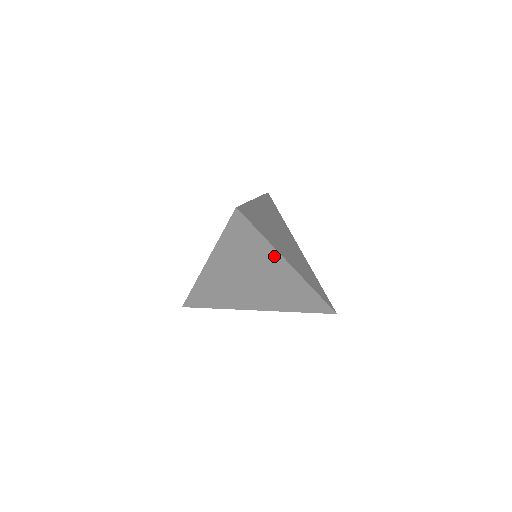
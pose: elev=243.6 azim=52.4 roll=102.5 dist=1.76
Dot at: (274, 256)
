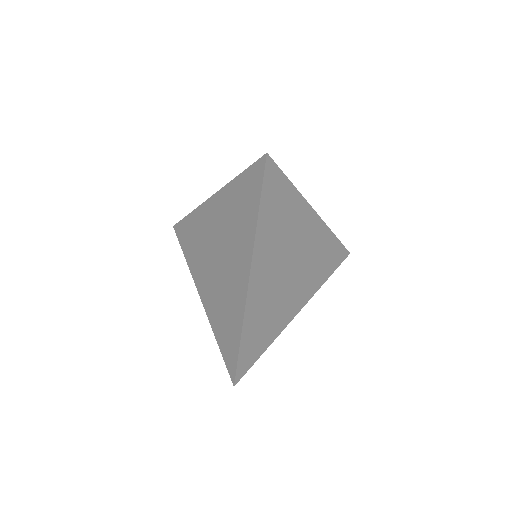
Dot at: (303, 209)
